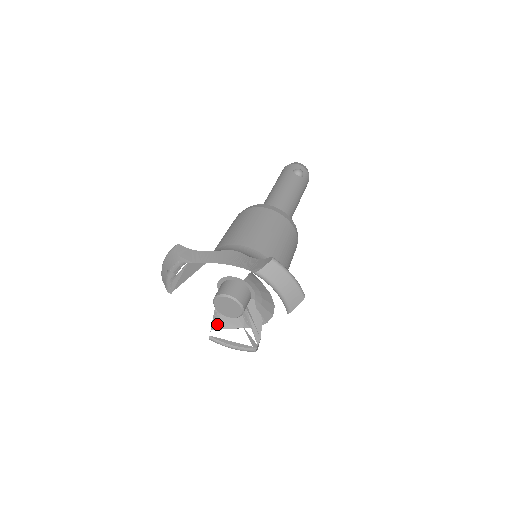
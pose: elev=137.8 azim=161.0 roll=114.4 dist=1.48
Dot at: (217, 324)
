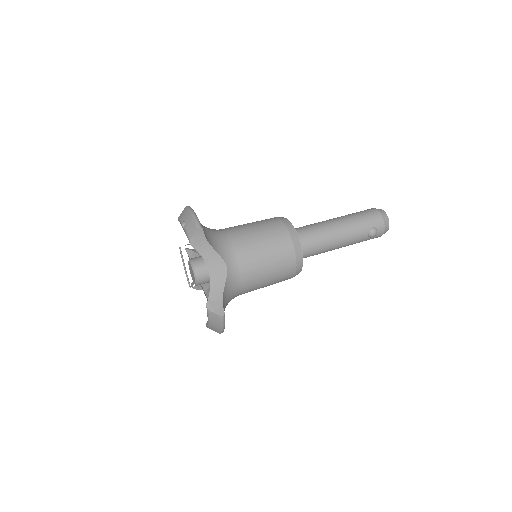
Dot at: (190, 251)
